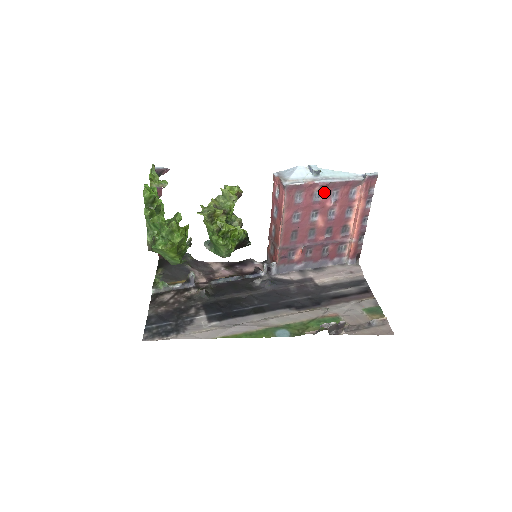
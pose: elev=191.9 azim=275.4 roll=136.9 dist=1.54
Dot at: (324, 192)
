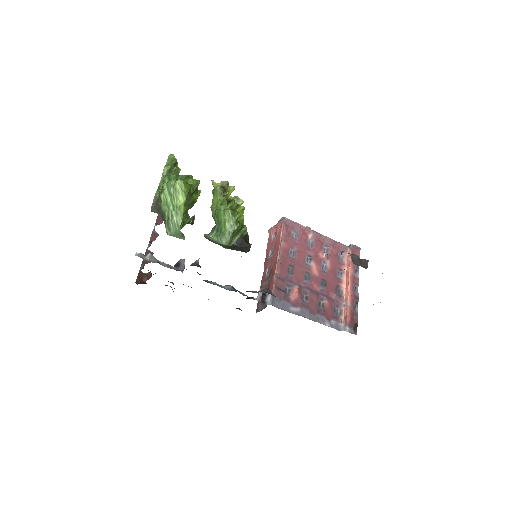
Dot at: (316, 243)
